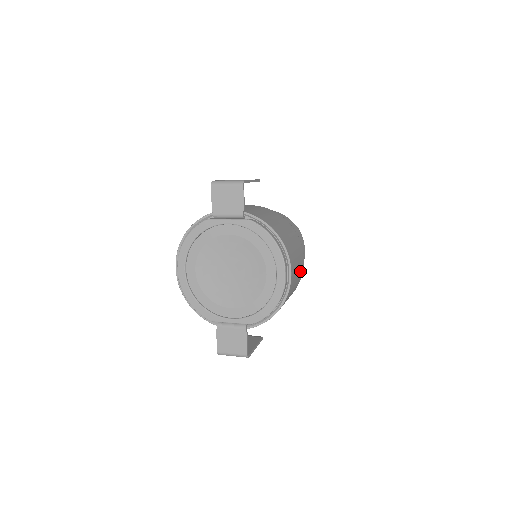
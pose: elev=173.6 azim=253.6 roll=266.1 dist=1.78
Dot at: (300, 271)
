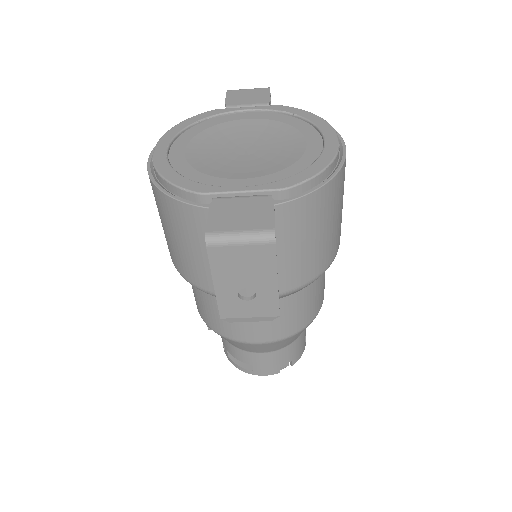
Dot at: occluded
